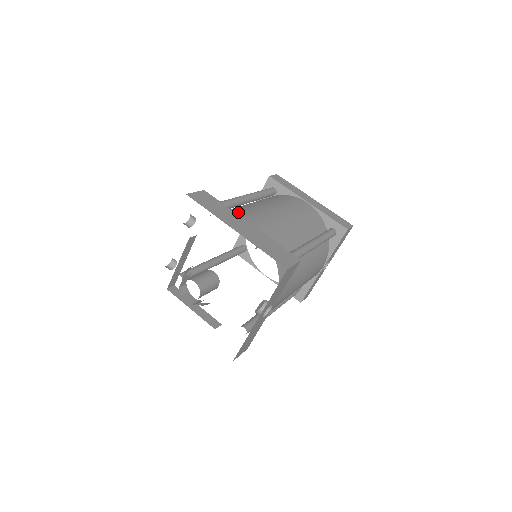
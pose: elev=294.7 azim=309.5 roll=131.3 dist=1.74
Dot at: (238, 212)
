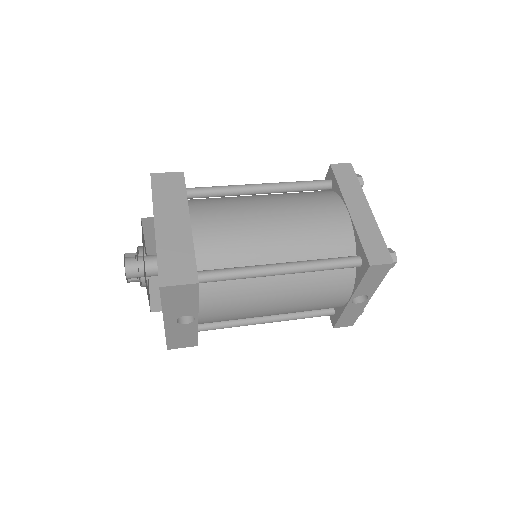
Dot at: (206, 204)
